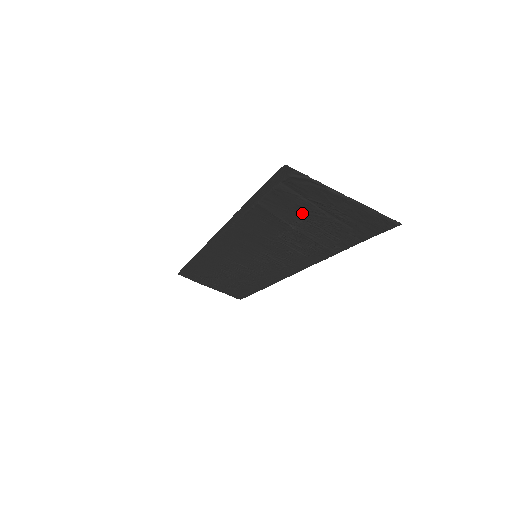
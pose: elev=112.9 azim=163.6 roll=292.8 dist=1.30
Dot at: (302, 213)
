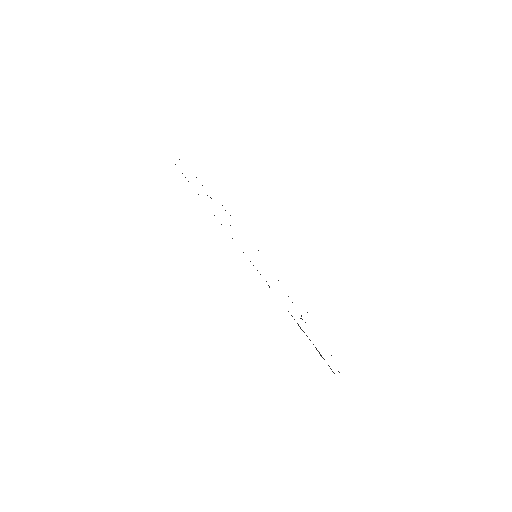
Dot at: occluded
